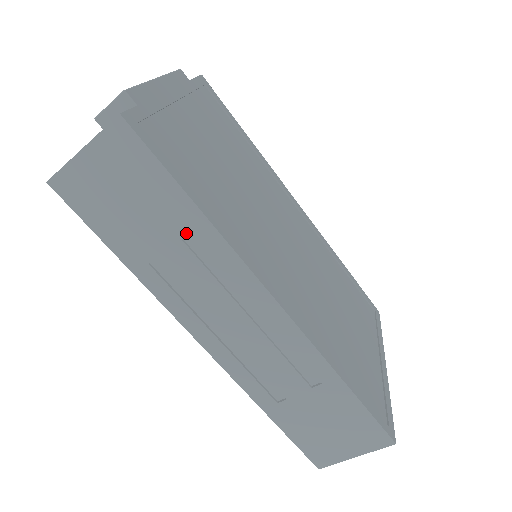
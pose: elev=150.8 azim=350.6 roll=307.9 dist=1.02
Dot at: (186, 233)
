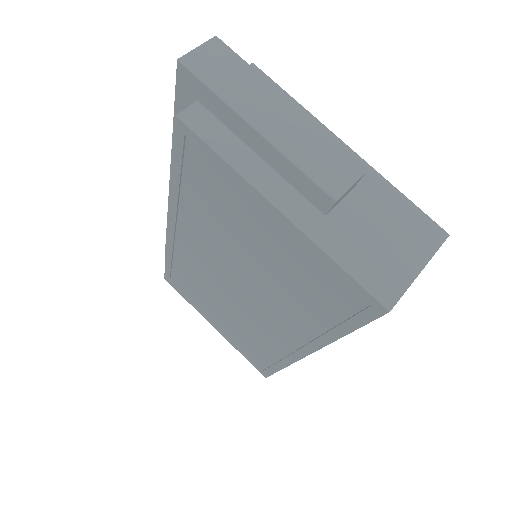
Dot at: occluded
